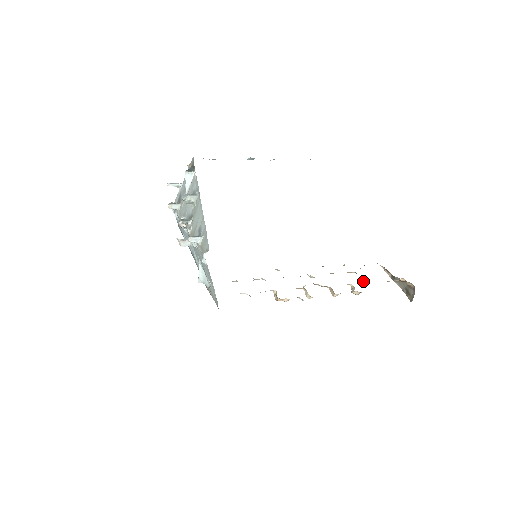
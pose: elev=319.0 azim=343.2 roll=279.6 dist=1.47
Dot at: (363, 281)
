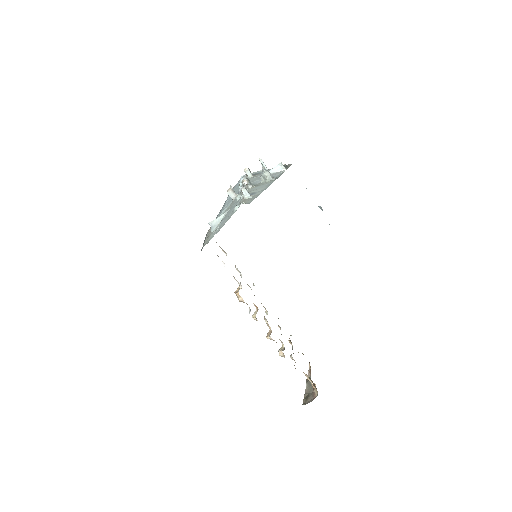
Dot at: occluded
